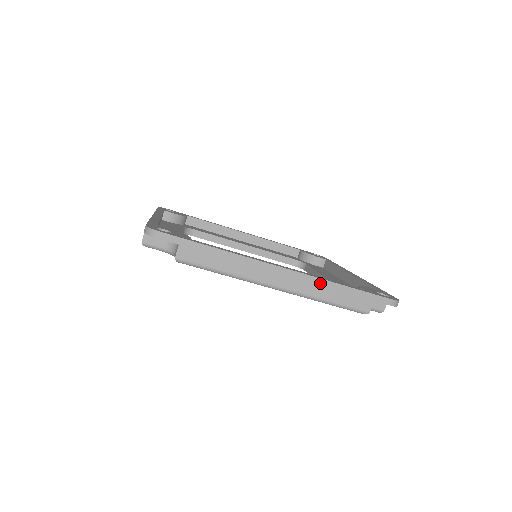
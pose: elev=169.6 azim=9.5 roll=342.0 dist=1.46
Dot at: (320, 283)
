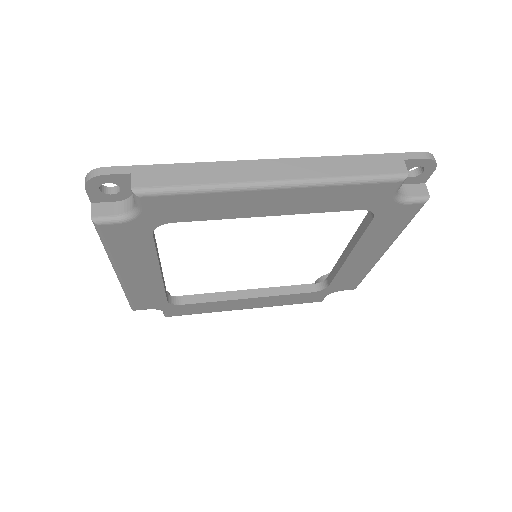
Dot at: (326, 161)
